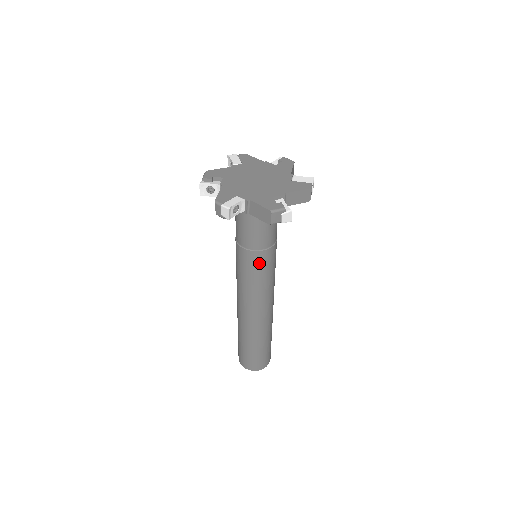
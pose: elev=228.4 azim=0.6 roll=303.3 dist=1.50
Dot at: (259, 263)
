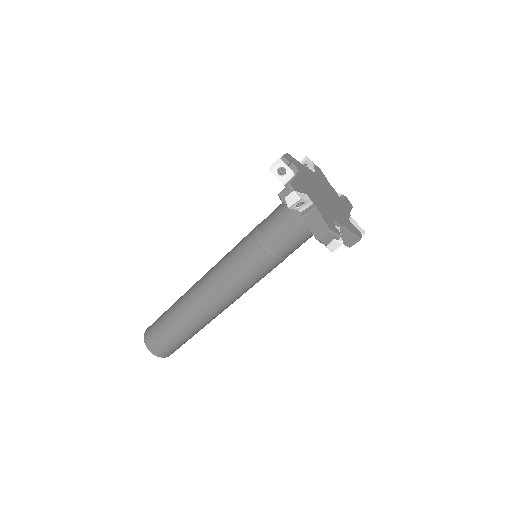
Dot at: (260, 264)
